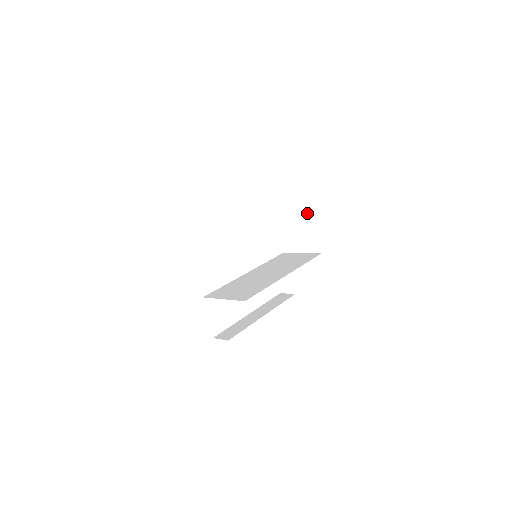
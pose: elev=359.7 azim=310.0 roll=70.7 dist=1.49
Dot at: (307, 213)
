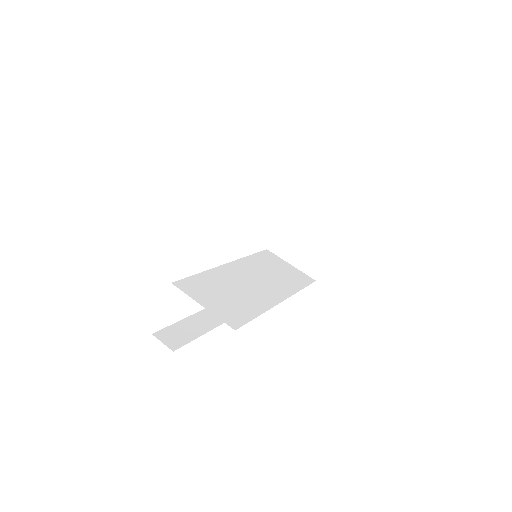
Dot at: (330, 230)
